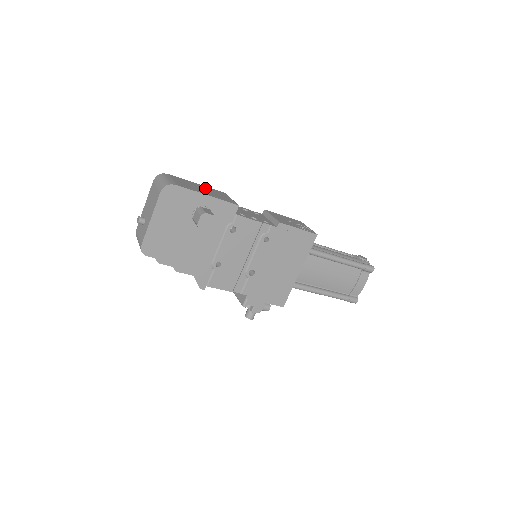
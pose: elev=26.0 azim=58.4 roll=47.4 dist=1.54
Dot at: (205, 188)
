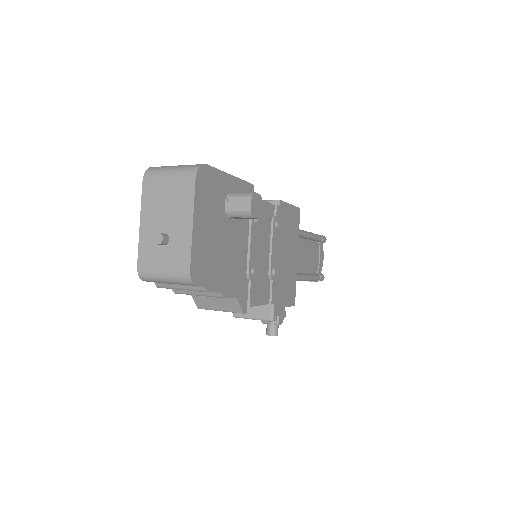
Dot at: occluded
